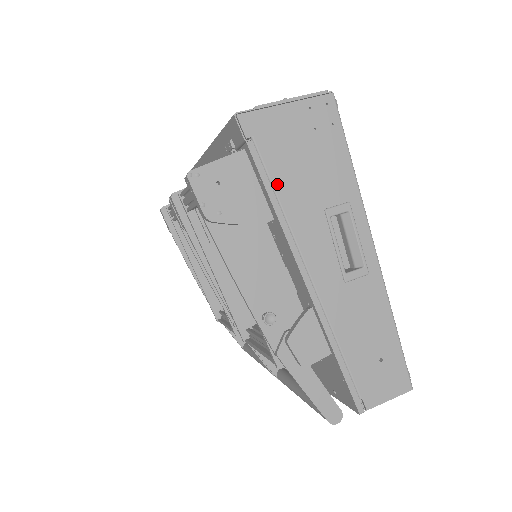
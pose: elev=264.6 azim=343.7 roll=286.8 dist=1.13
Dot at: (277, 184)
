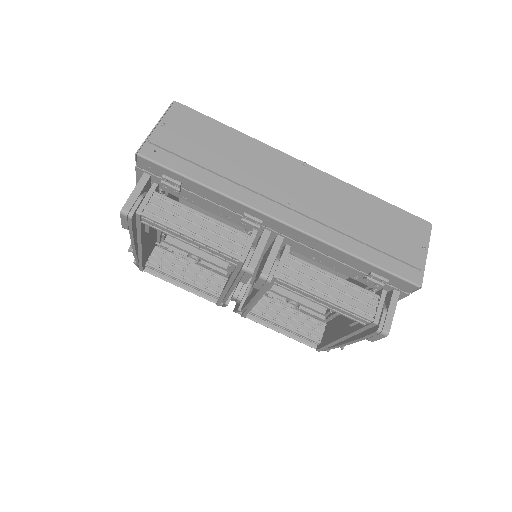
Dot at: occluded
